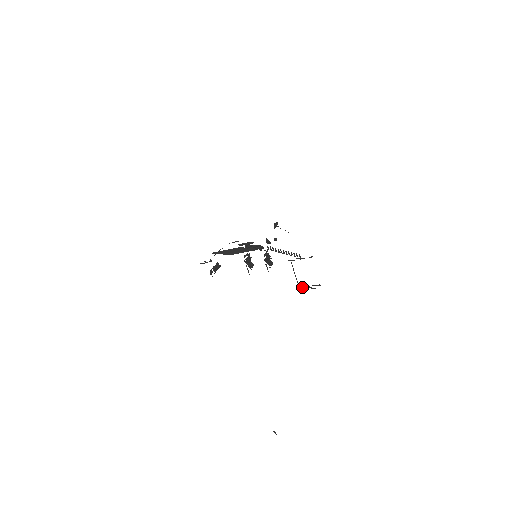
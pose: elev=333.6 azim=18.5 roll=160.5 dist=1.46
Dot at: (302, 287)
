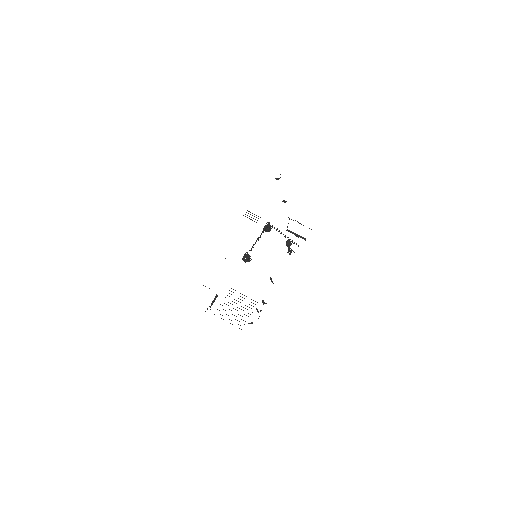
Dot at: (289, 231)
